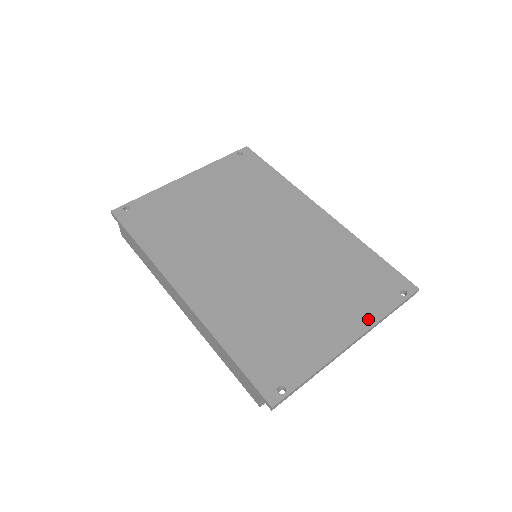
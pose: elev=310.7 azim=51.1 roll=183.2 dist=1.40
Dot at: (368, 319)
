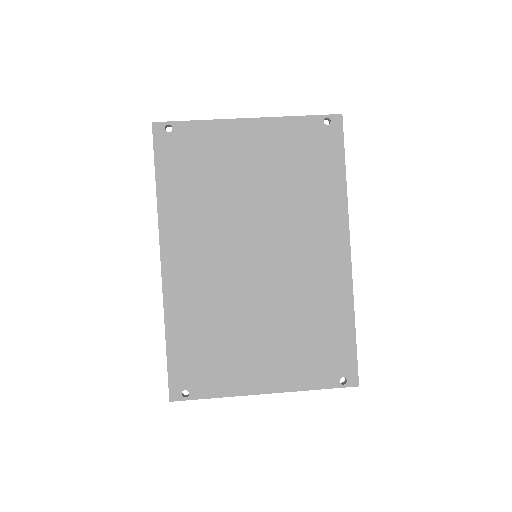
Dot at: (294, 384)
